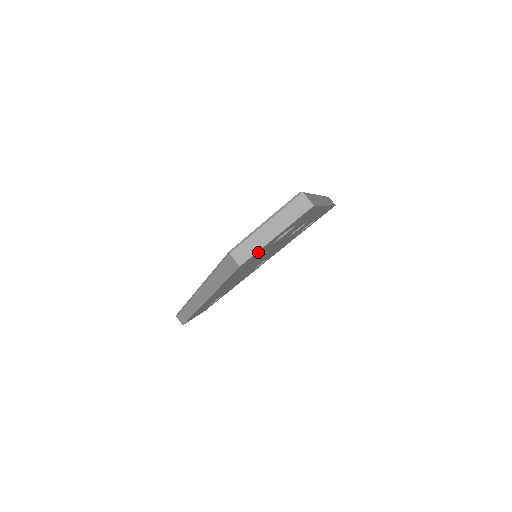
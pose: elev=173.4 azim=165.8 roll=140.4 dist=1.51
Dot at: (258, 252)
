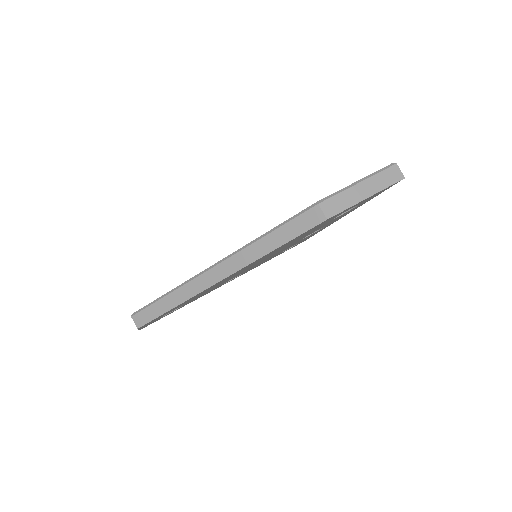
Dot at: (339, 213)
